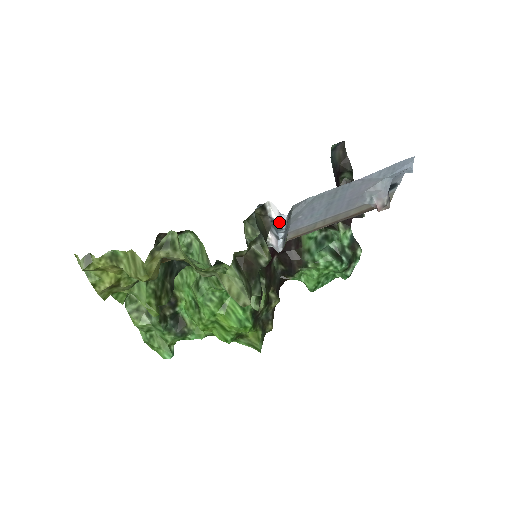
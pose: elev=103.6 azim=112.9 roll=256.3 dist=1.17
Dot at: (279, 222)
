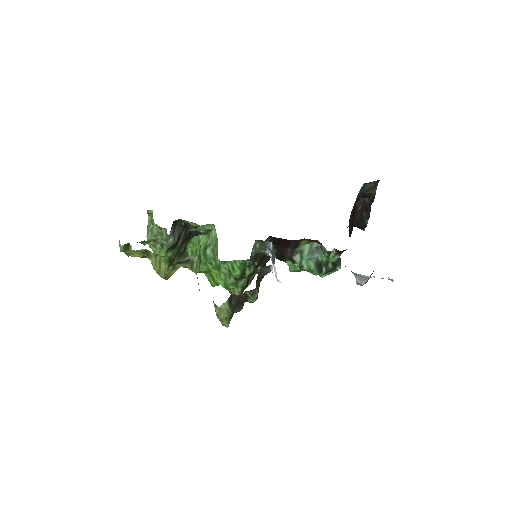
Dot at: occluded
